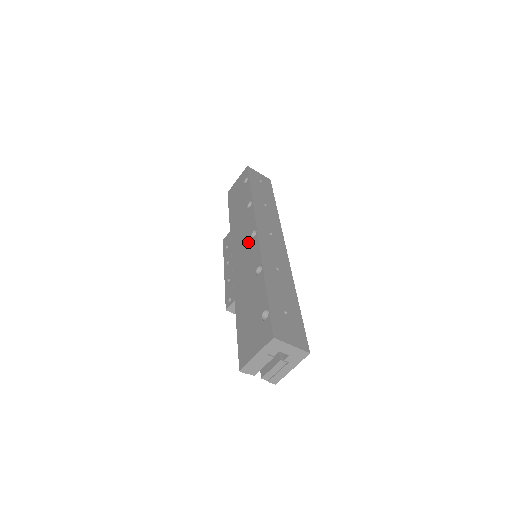
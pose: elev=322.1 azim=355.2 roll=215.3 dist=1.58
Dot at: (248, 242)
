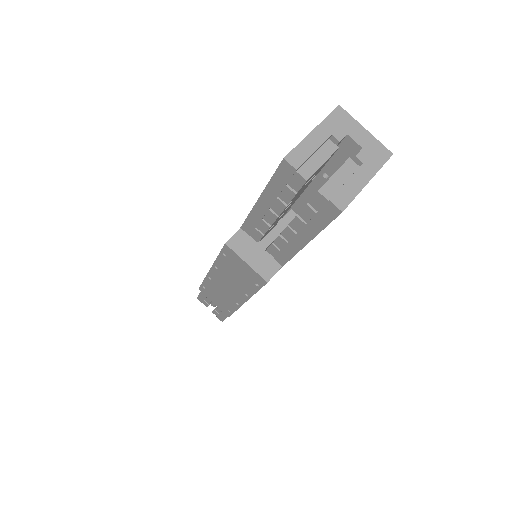
Dot at: occluded
